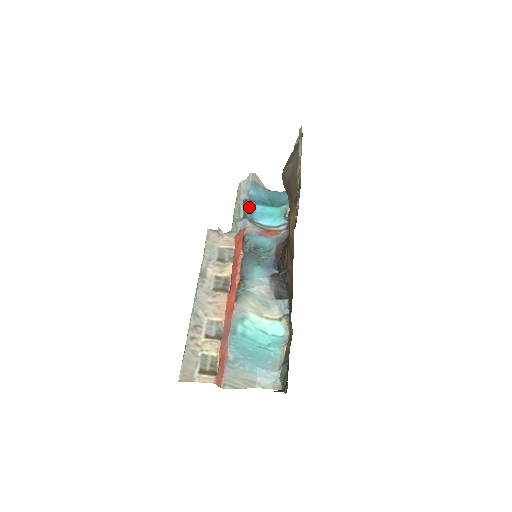
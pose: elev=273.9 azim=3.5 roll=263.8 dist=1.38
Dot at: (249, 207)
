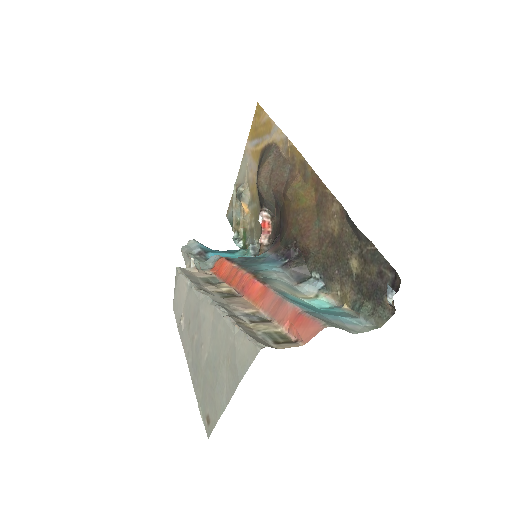
Dot at: (206, 256)
